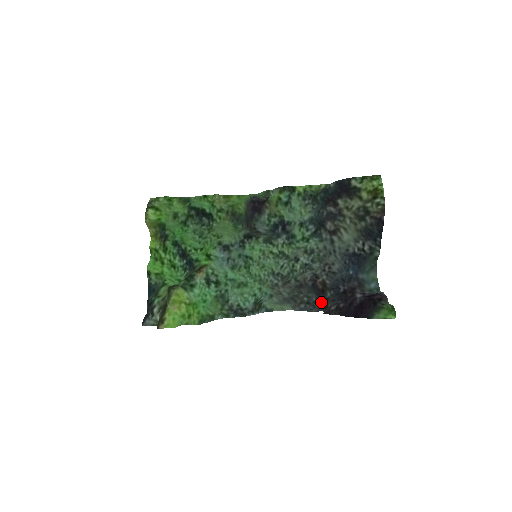
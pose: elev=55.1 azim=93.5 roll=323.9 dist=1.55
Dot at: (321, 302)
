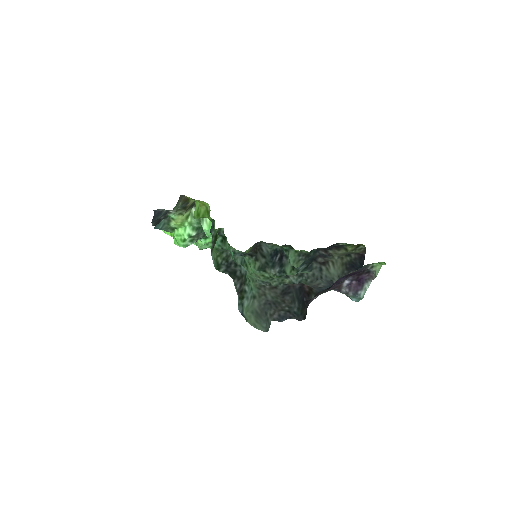
Dot at: (302, 311)
